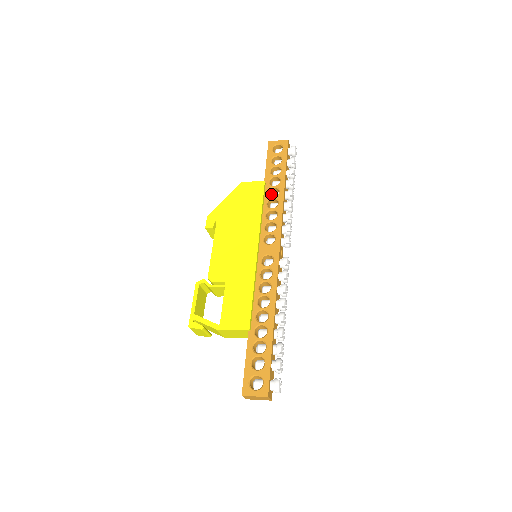
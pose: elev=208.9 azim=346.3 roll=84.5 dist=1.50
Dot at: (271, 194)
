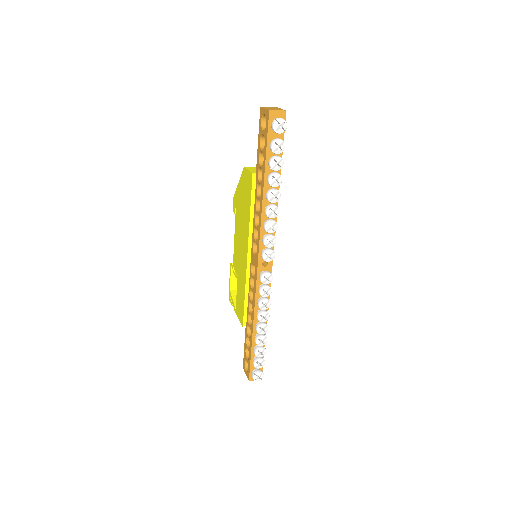
Dot at: occluded
